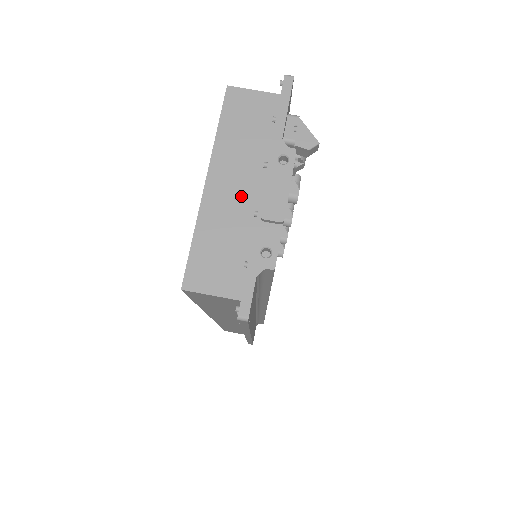
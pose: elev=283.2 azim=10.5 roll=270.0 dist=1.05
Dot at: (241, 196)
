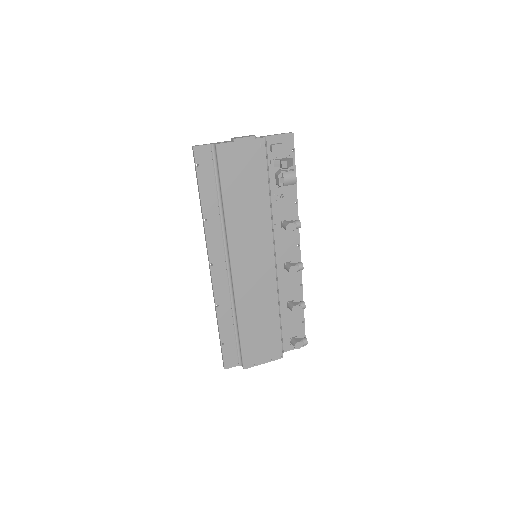
Dot at: occluded
